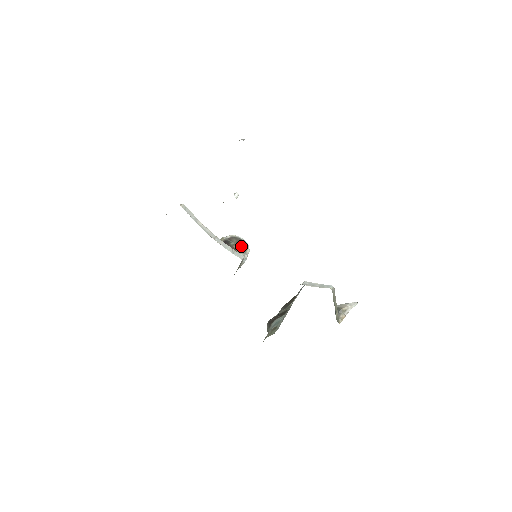
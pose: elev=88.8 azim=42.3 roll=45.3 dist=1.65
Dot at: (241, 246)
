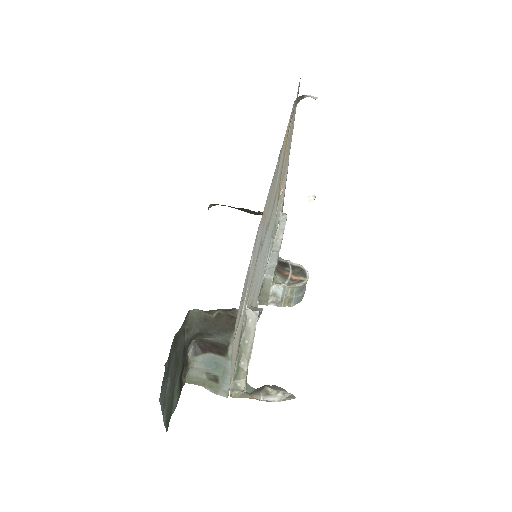
Dot at: (296, 279)
